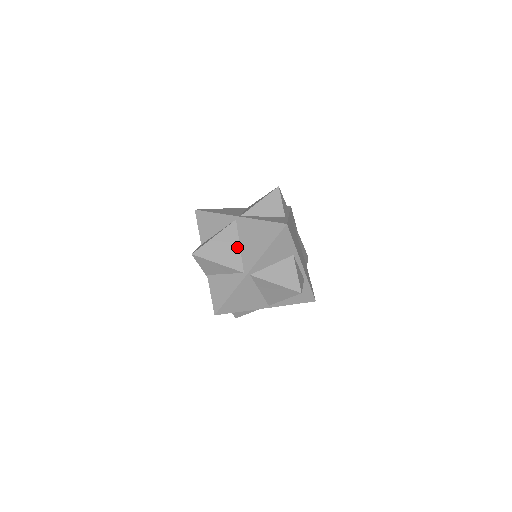
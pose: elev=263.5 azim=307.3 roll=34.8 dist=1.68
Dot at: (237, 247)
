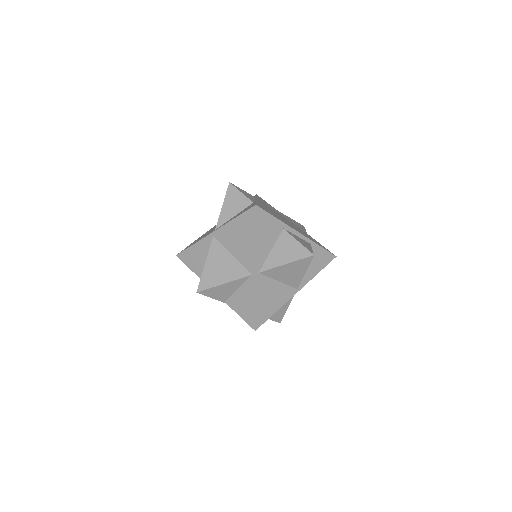
Dot at: (231, 258)
